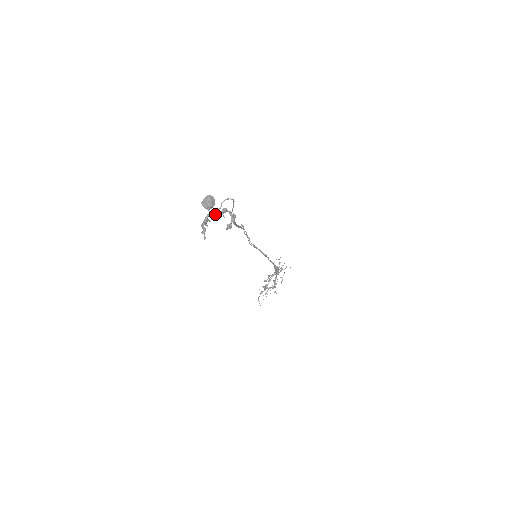
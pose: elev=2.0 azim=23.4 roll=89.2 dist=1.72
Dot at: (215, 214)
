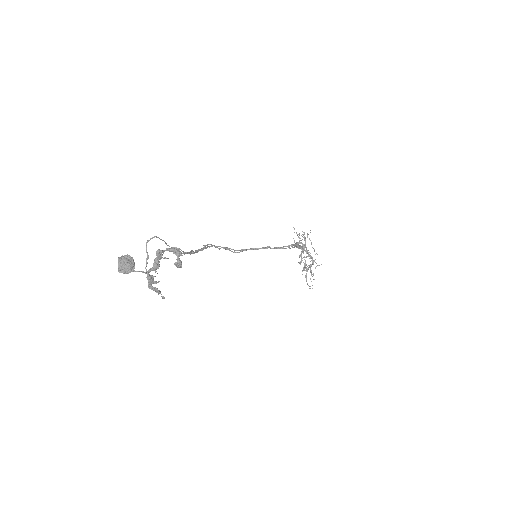
Dot at: (153, 265)
